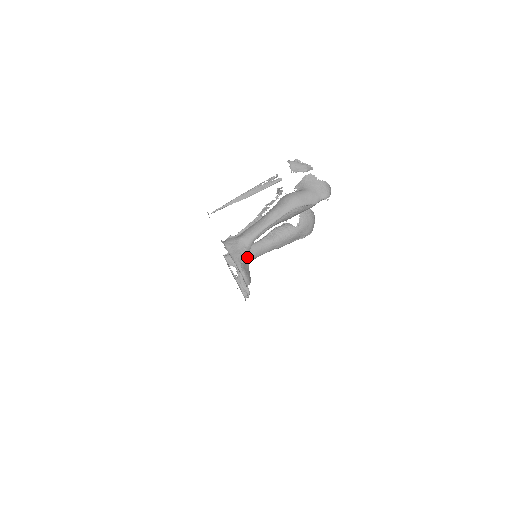
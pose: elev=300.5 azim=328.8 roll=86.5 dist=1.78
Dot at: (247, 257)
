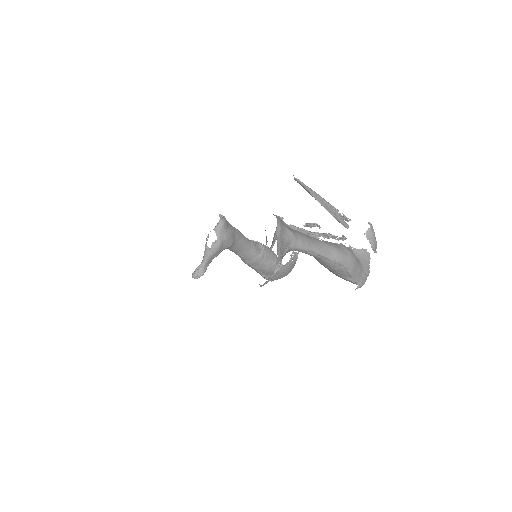
Dot at: (282, 258)
